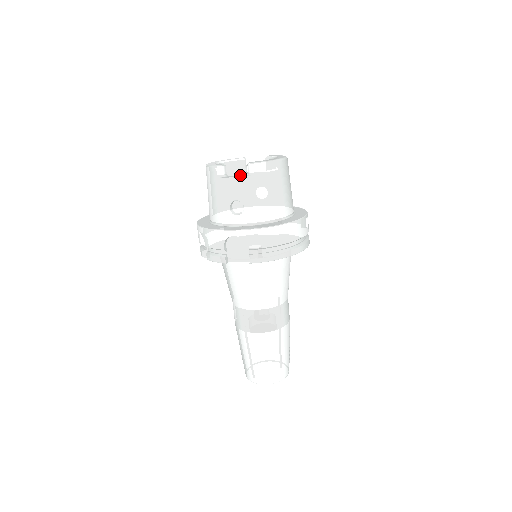
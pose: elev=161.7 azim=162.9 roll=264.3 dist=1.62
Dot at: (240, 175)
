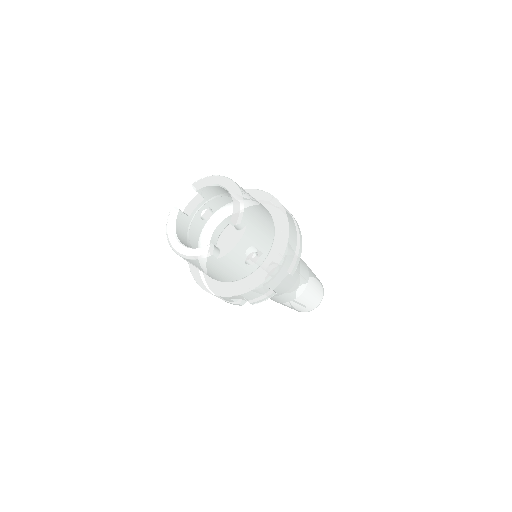
Dot at: (230, 237)
